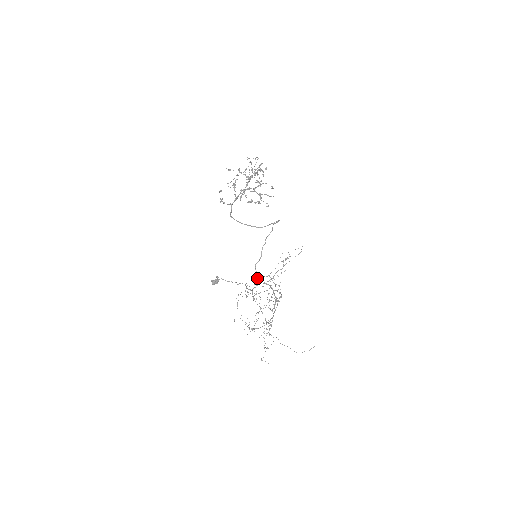
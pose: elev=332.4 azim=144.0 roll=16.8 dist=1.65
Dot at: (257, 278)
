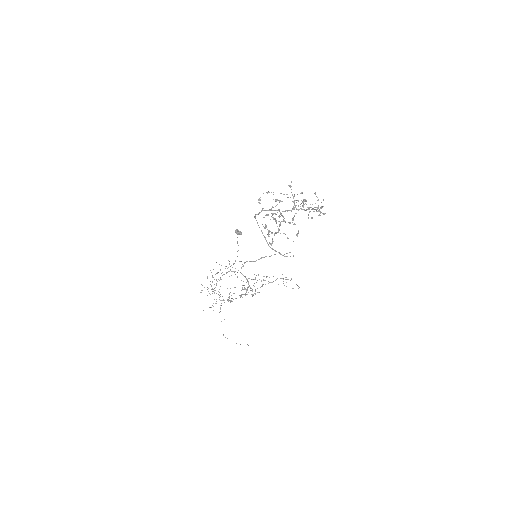
Dot at: occluded
